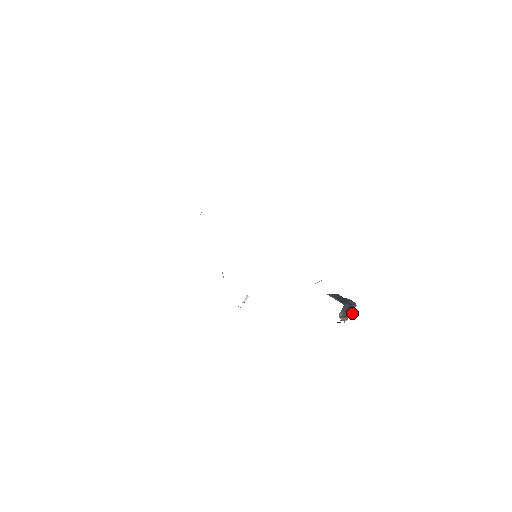
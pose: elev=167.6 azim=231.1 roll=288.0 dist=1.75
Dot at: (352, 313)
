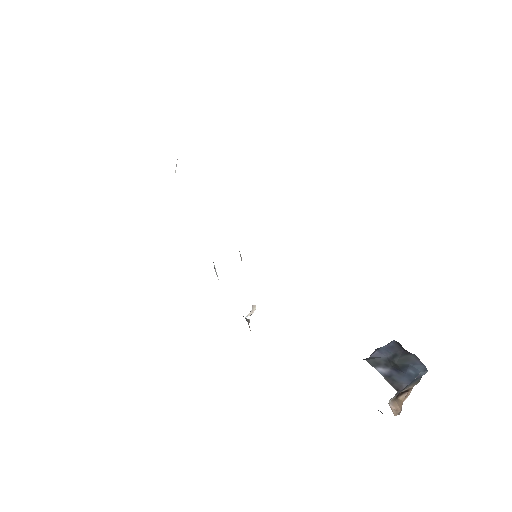
Dot at: (418, 382)
